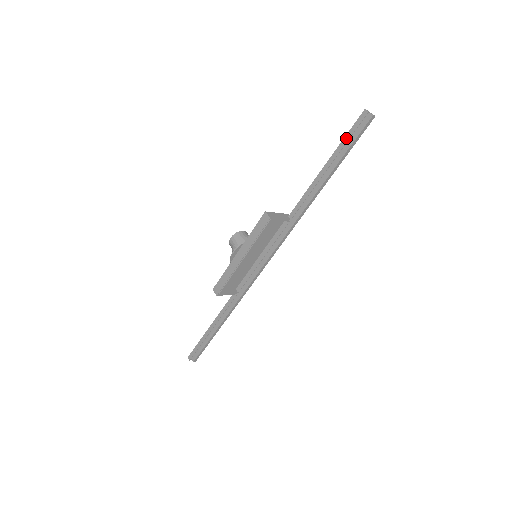
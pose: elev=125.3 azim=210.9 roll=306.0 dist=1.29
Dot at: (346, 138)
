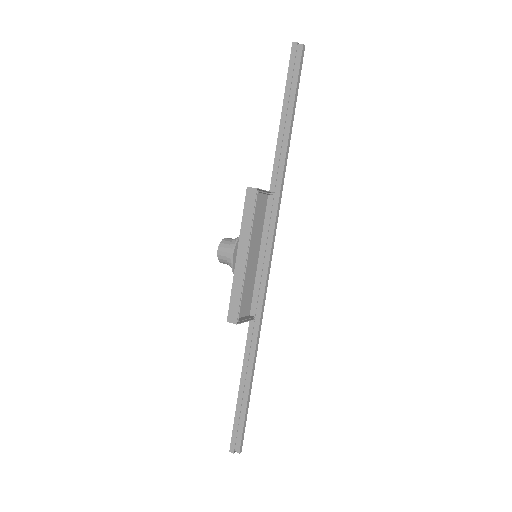
Dot at: (289, 78)
